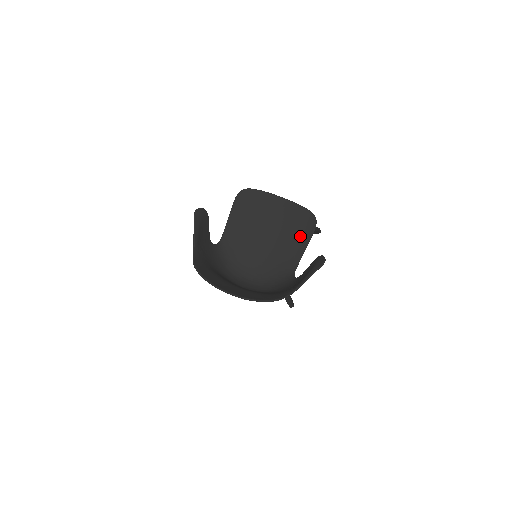
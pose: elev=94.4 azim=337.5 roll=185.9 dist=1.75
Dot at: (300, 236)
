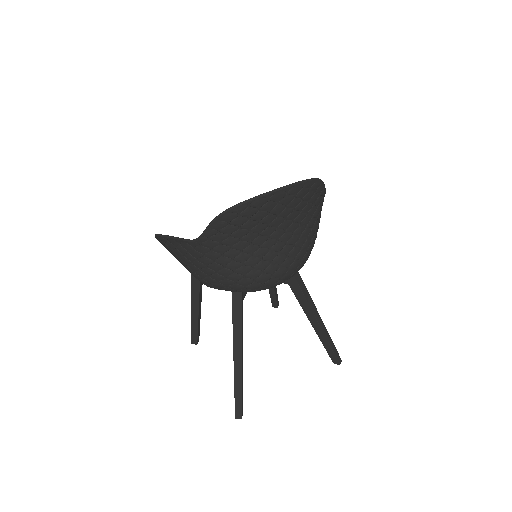
Dot at: occluded
